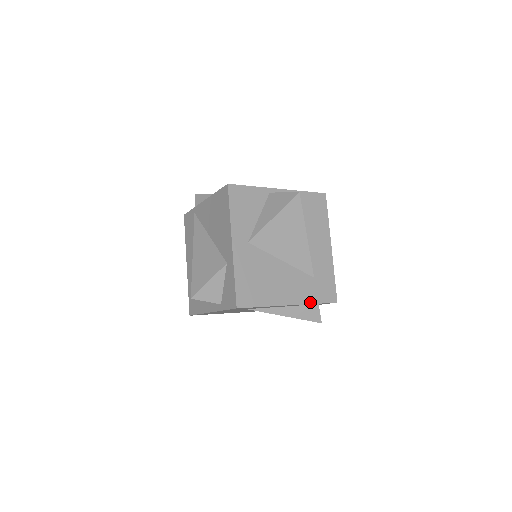
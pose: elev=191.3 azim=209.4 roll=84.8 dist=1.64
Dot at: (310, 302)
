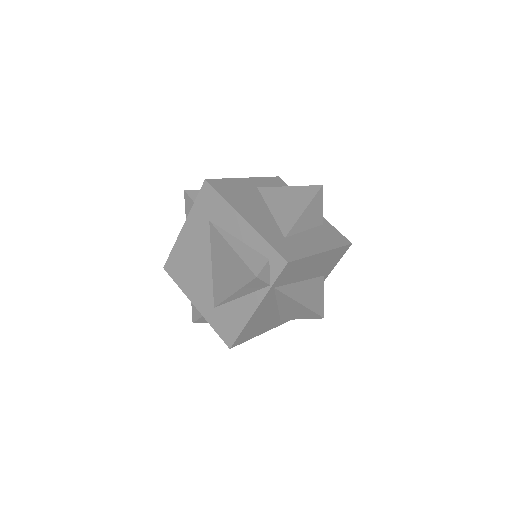
Dot at: (263, 236)
